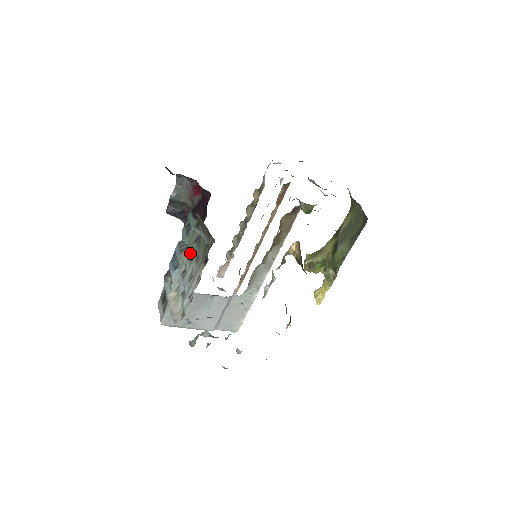
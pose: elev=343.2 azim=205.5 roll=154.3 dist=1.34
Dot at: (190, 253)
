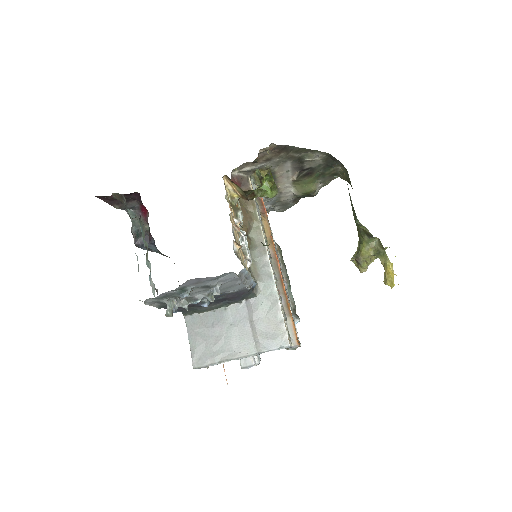
Dot at: occluded
